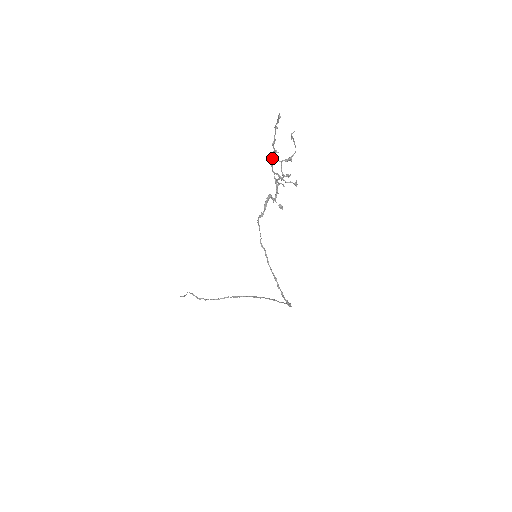
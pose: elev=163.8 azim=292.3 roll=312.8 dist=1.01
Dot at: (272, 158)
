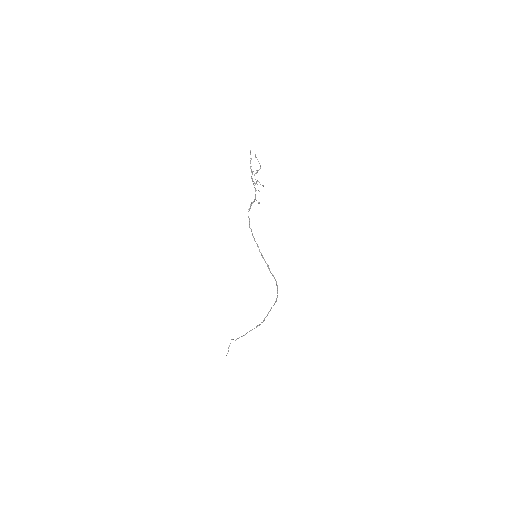
Dot at: occluded
